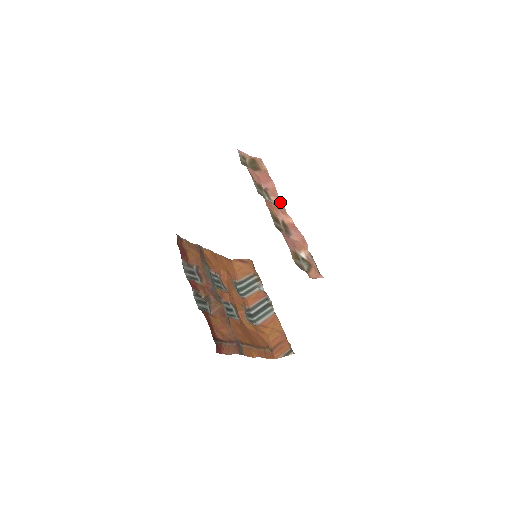
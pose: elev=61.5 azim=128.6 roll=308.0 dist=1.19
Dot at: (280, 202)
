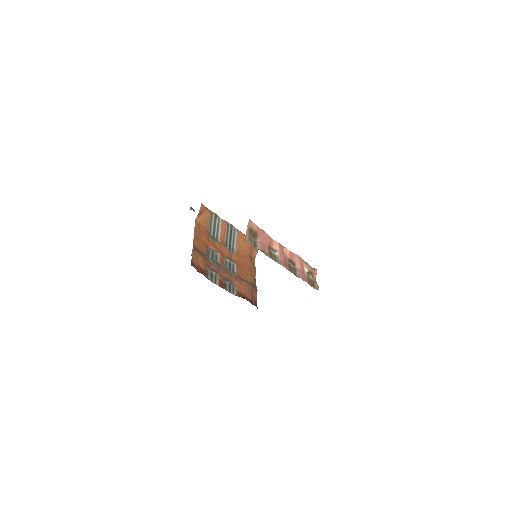
Dot at: (277, 244)
